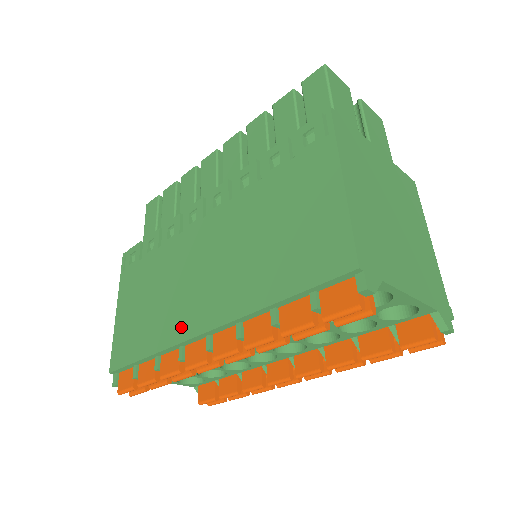
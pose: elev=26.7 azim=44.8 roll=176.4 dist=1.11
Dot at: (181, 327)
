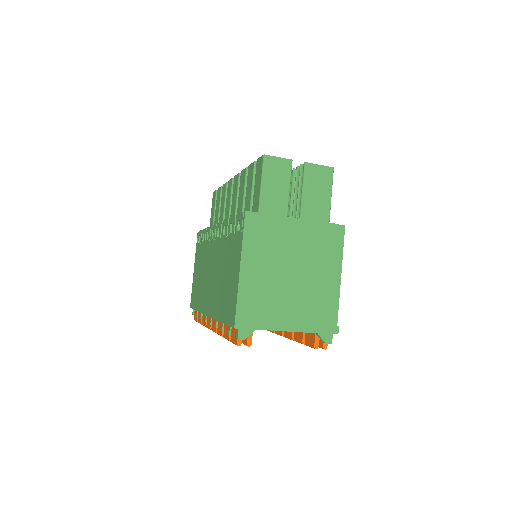
Dot at: (204, 305)
